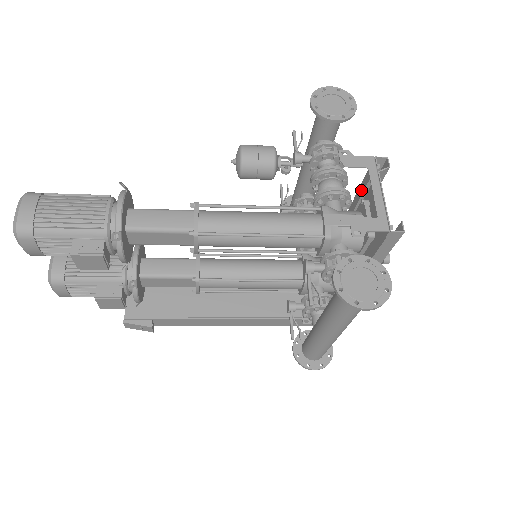
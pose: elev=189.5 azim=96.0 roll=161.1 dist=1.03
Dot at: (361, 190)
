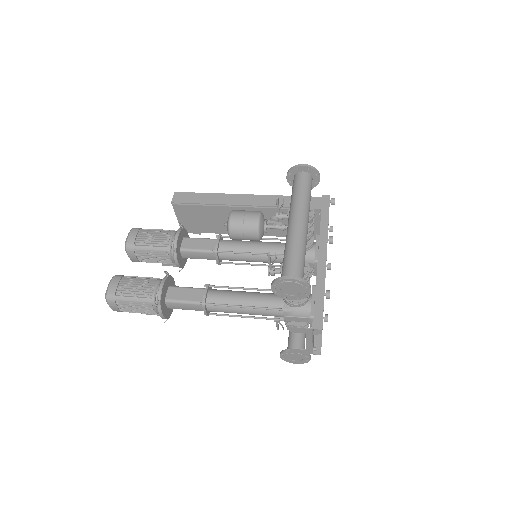
Dot at: occluded
